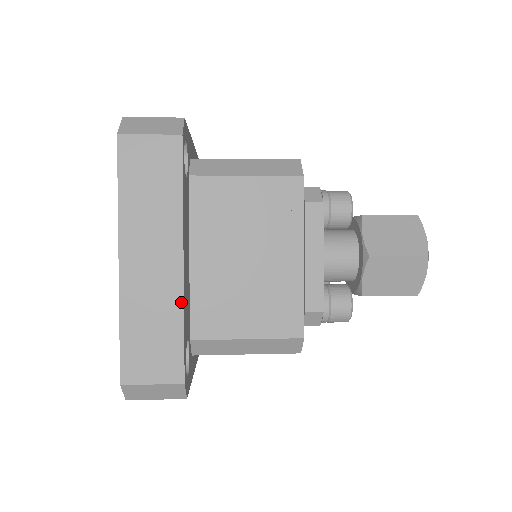
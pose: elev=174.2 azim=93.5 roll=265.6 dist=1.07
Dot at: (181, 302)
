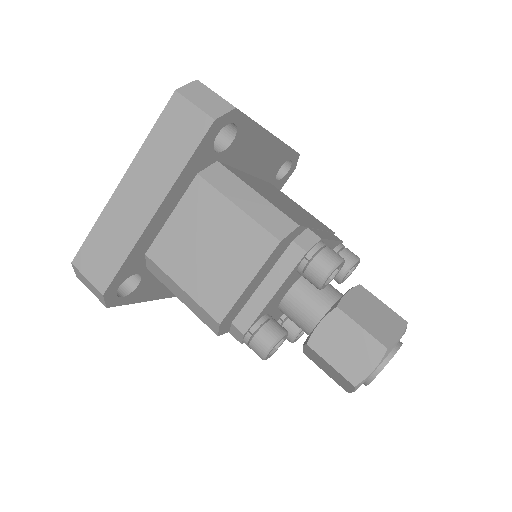
Dot at: occluded
